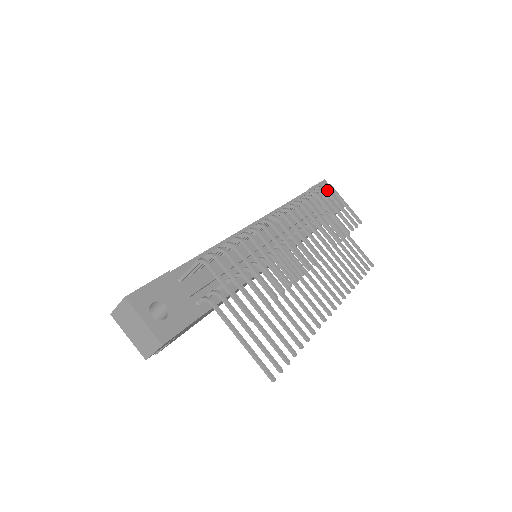
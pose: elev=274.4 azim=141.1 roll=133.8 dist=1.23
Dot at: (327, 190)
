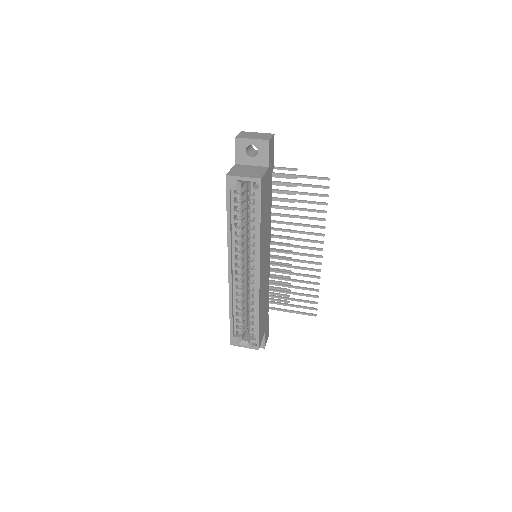
Dot at: occluded
